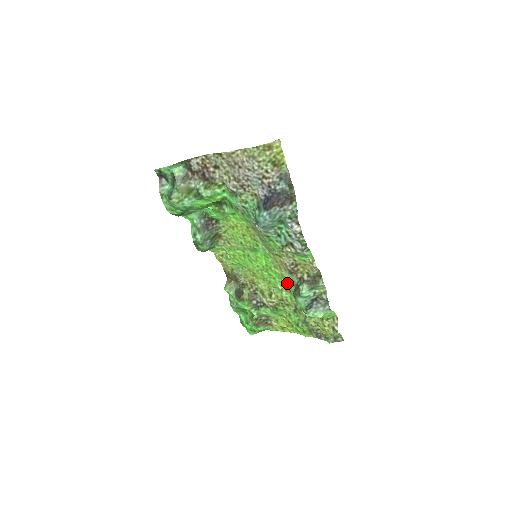
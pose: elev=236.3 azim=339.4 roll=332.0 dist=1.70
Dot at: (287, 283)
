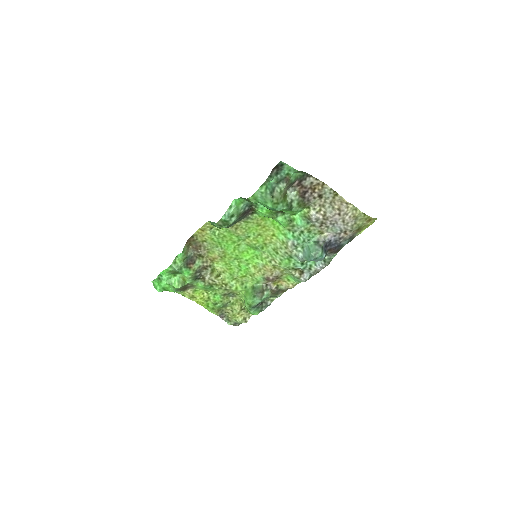
Dot at: (248, 279)
